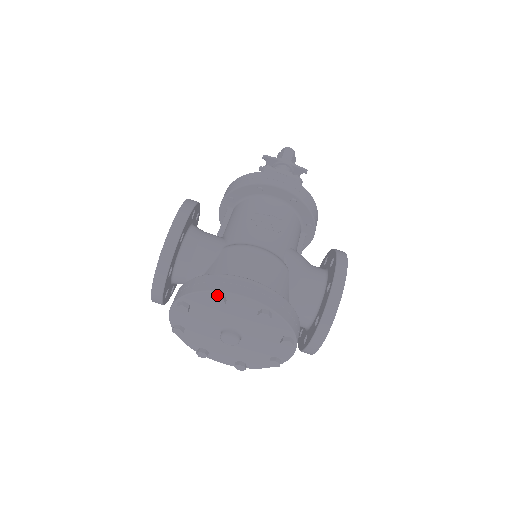
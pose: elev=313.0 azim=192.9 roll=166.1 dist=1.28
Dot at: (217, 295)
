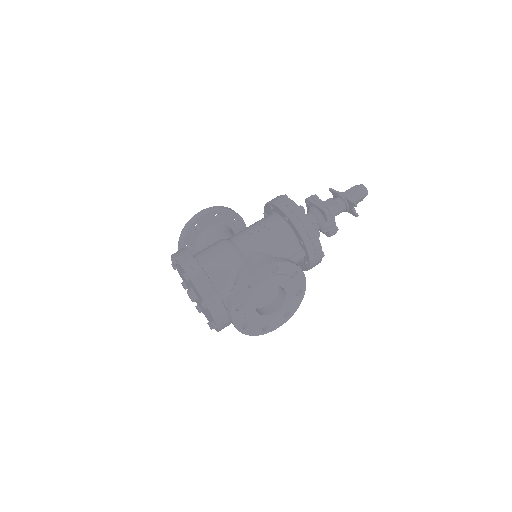
Dot at: (172, 258)
